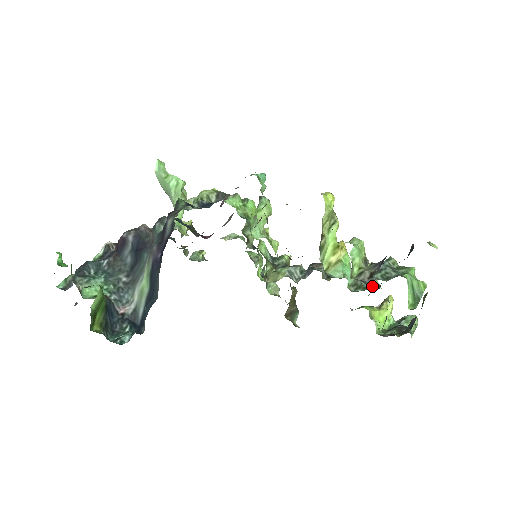
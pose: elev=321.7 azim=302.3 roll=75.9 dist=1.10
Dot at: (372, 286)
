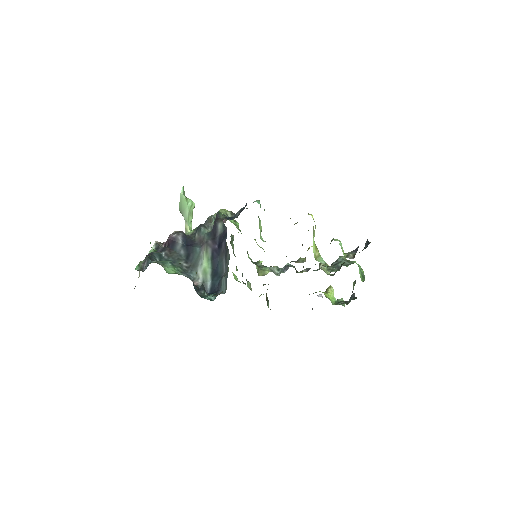
Dot at: occluded
